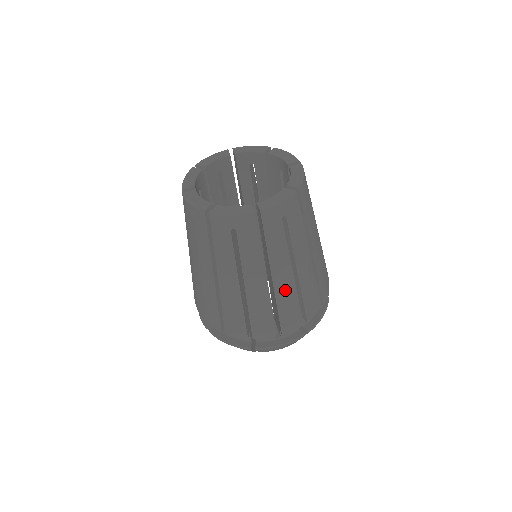
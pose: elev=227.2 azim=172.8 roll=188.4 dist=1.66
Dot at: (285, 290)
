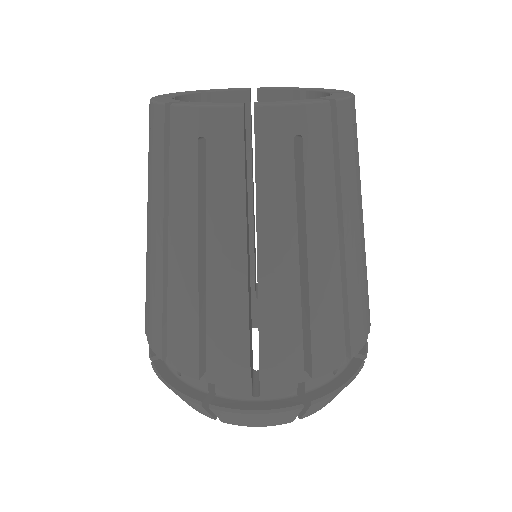
Dot at: (279, 292)
